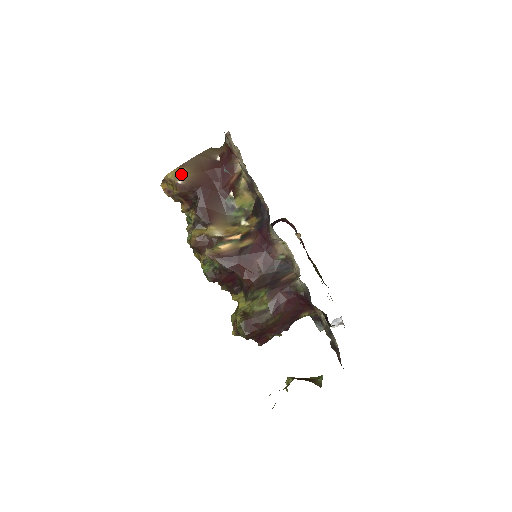
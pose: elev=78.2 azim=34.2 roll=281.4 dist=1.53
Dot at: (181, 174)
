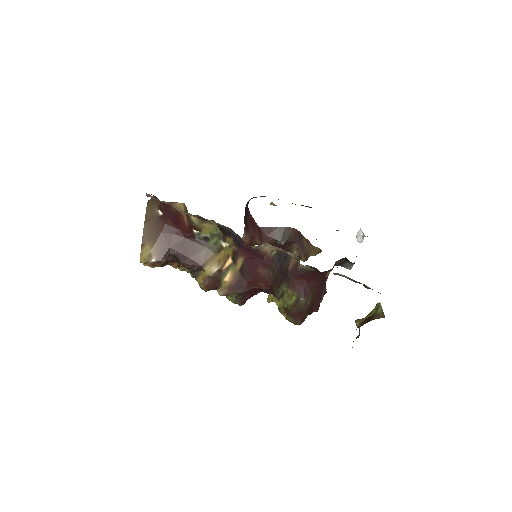
Dot at: (148, 253)
